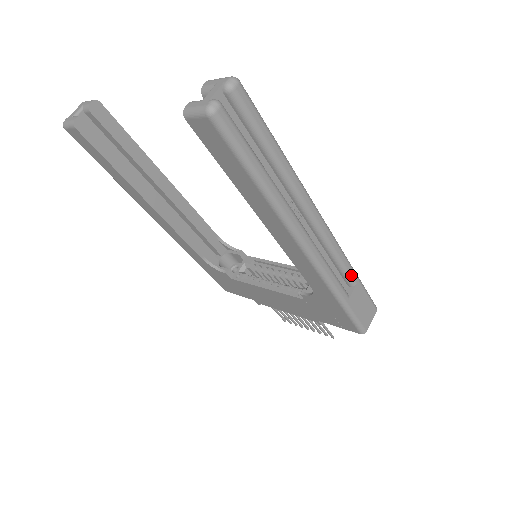
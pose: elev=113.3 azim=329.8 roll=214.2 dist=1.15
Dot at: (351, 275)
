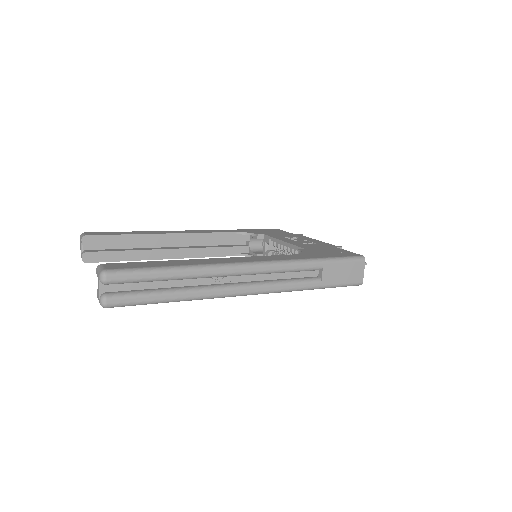
Dot at: (311, 267)
